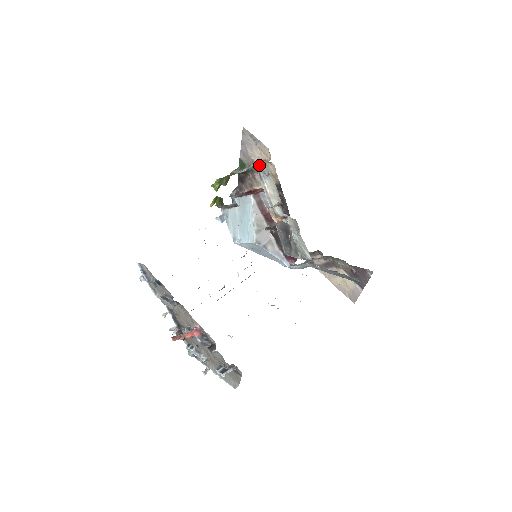
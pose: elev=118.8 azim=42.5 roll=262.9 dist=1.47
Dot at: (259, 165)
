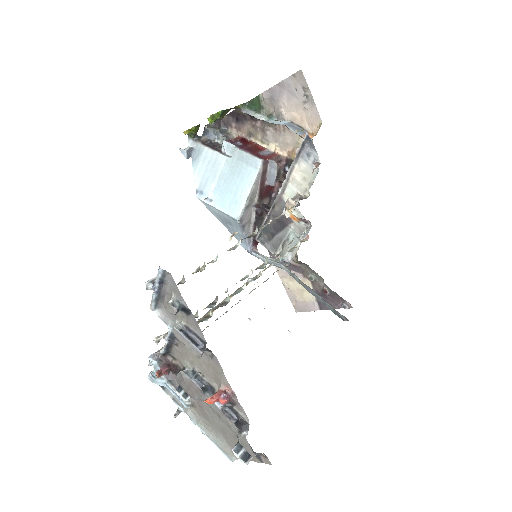
Dot at: (308, 142)
